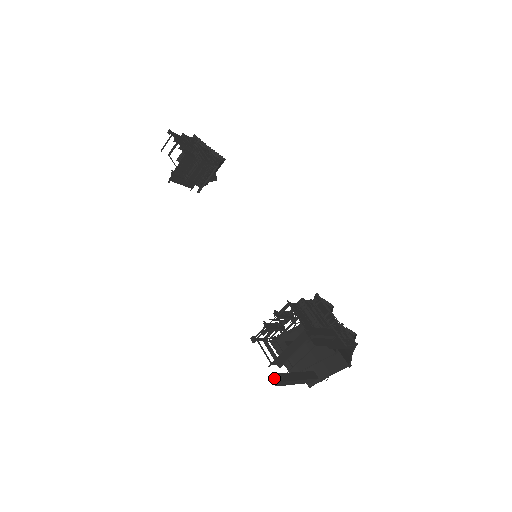
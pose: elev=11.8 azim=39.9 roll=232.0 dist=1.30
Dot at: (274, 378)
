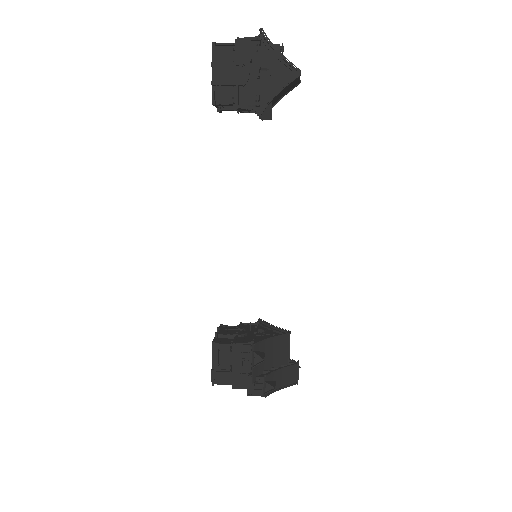
Dot at: occluded
